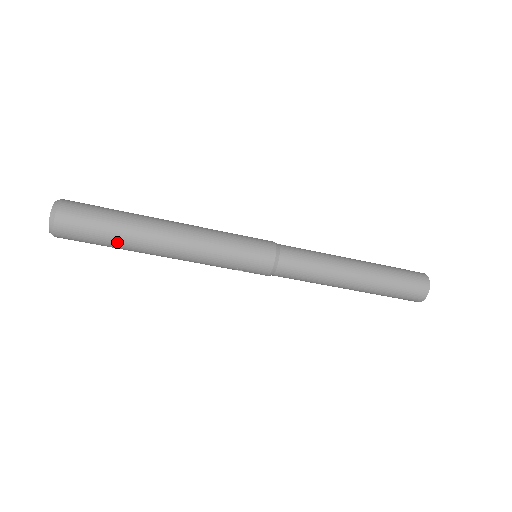
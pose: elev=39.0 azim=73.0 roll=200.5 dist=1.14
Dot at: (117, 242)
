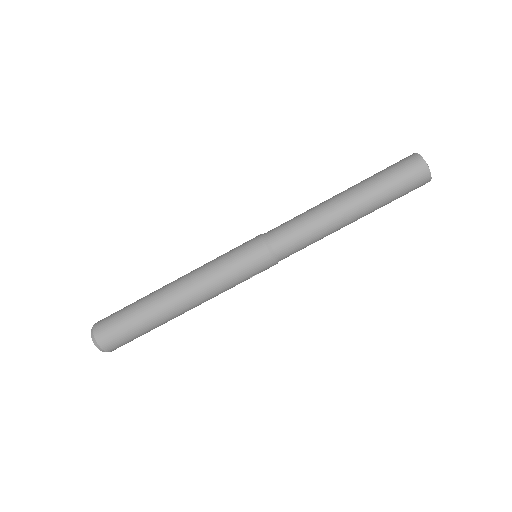
Dot at: (148, 327)
